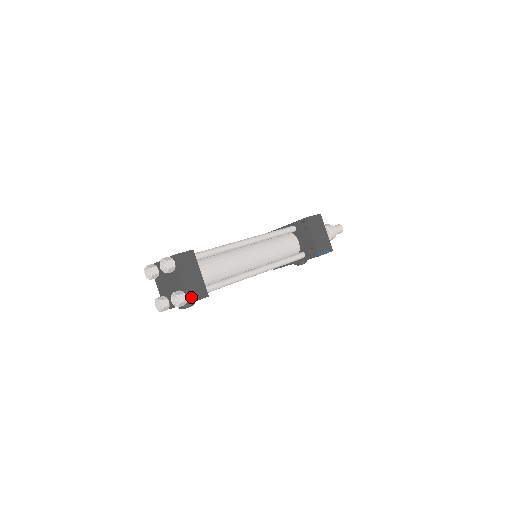
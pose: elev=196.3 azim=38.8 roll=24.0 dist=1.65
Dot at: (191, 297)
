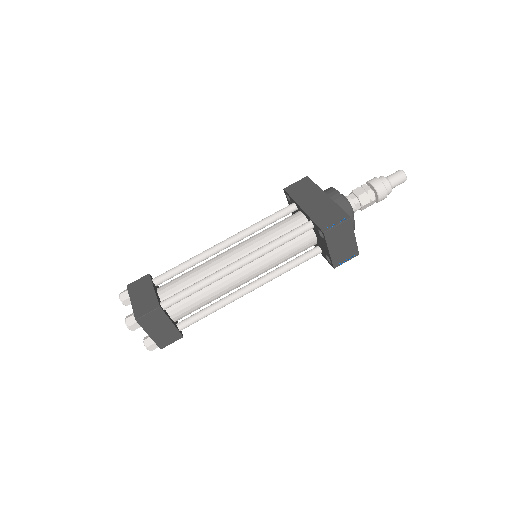
Dot at: (162, 344)
